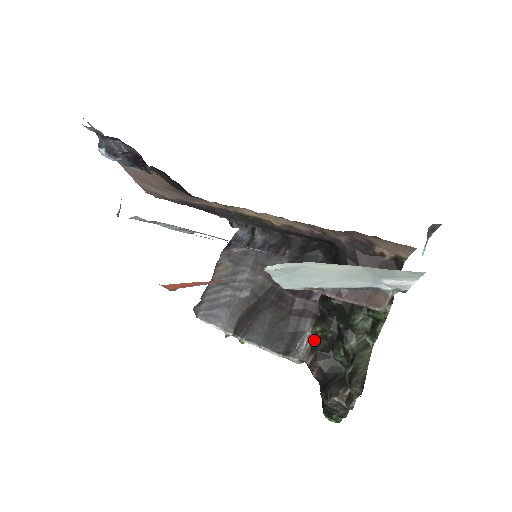
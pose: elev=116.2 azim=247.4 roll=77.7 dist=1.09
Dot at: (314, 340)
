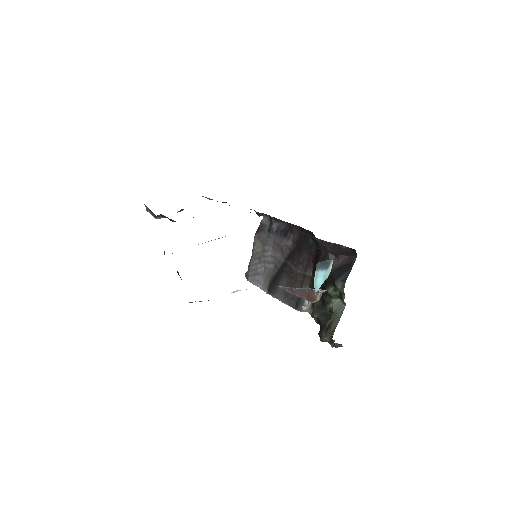
Dot at: occluded
